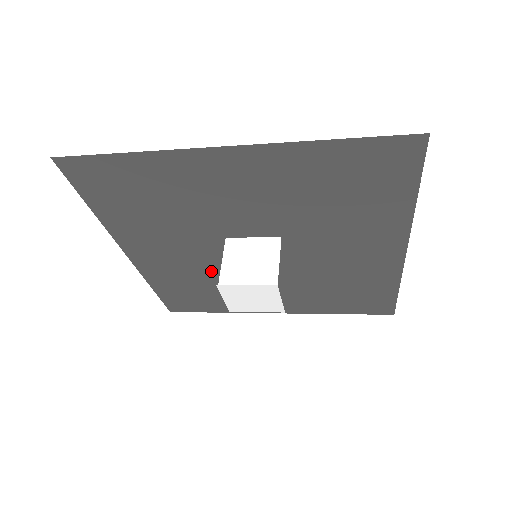
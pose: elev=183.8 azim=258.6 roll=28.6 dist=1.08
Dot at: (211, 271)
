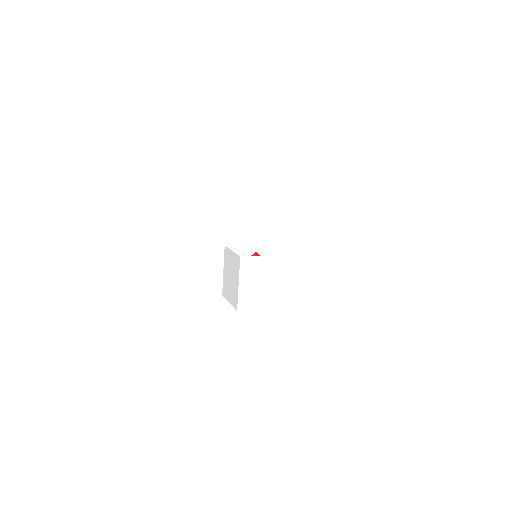
Dot at: occluded
